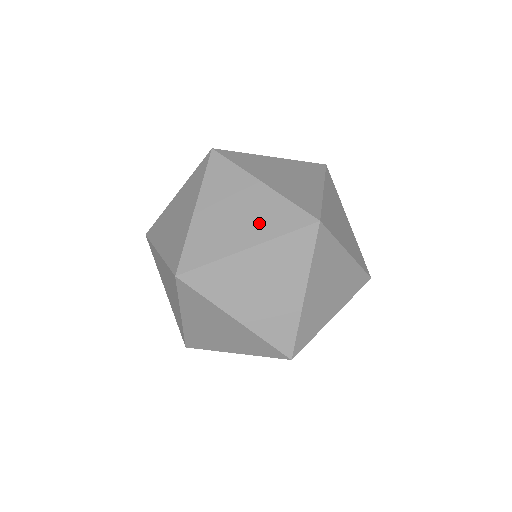
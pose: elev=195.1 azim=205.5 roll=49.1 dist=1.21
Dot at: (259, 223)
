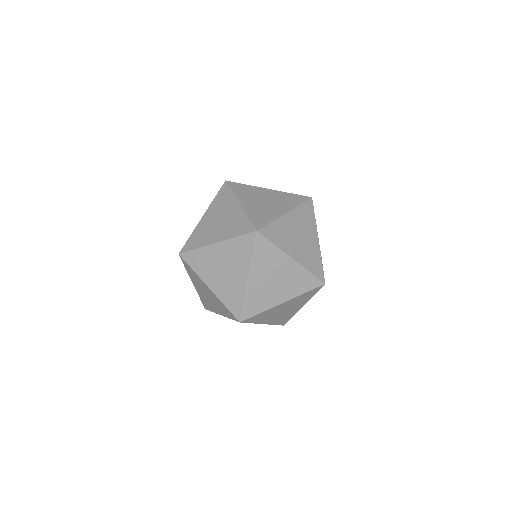
Dot at: (227, 228)
